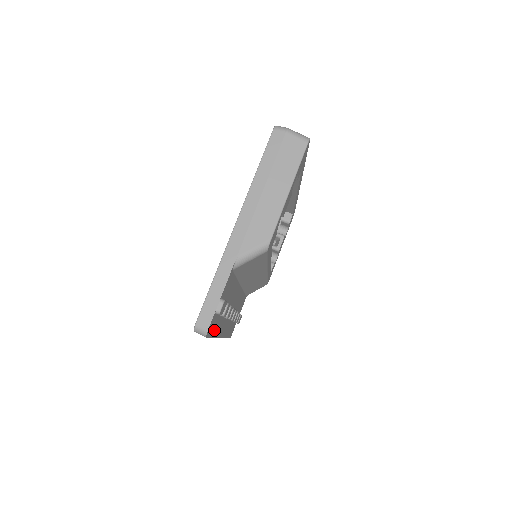
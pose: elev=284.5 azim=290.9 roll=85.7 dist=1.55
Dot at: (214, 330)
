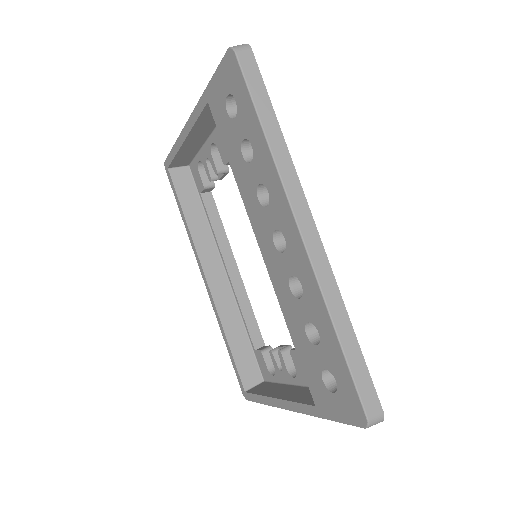
Dot at: occluded
